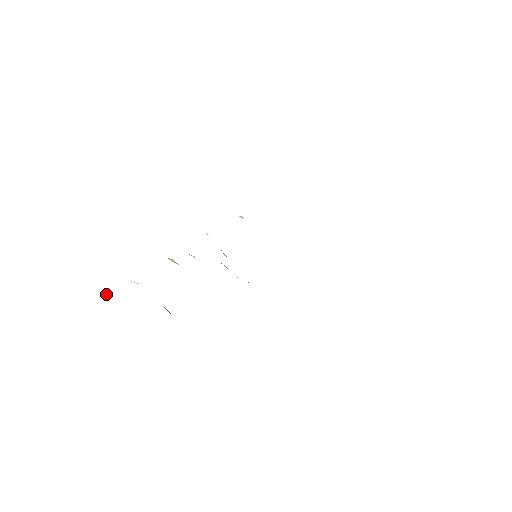
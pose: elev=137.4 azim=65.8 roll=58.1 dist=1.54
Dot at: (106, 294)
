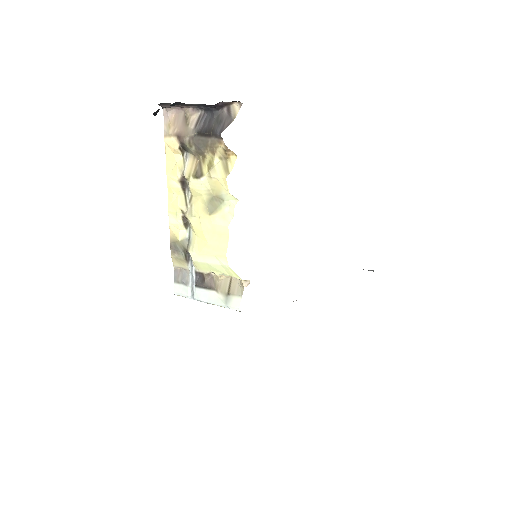
Dot at: occluded
